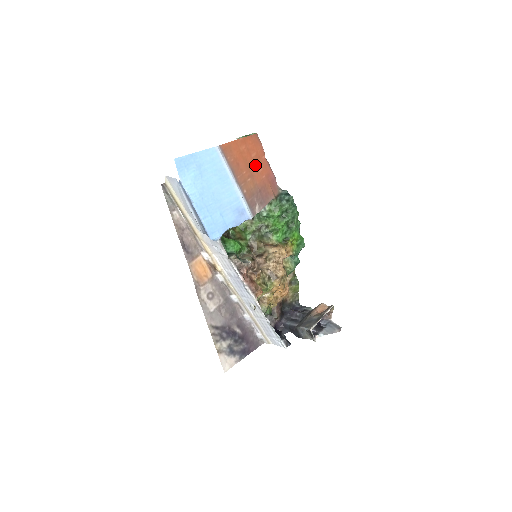
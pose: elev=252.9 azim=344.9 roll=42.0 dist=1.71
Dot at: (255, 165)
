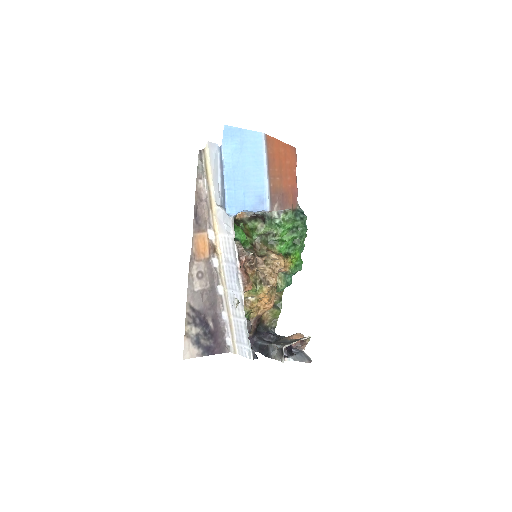
Dot at: (286, 171)
